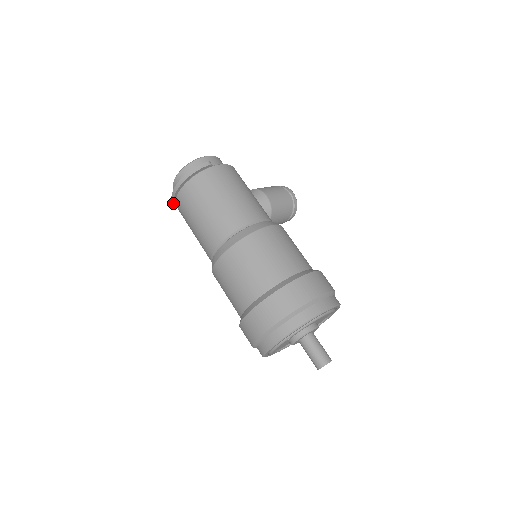
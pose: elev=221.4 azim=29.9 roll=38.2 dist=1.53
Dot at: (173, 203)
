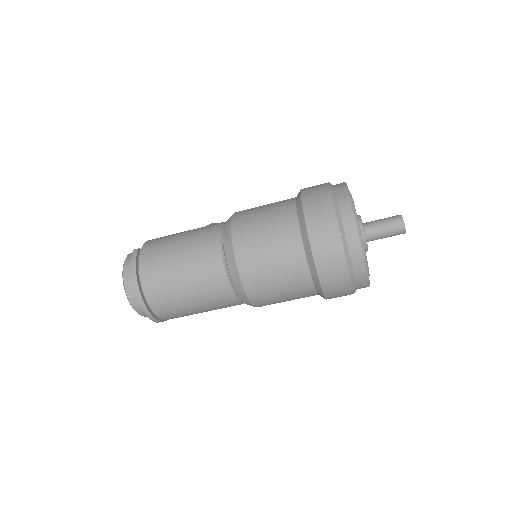
Dot at: (151, 319)
